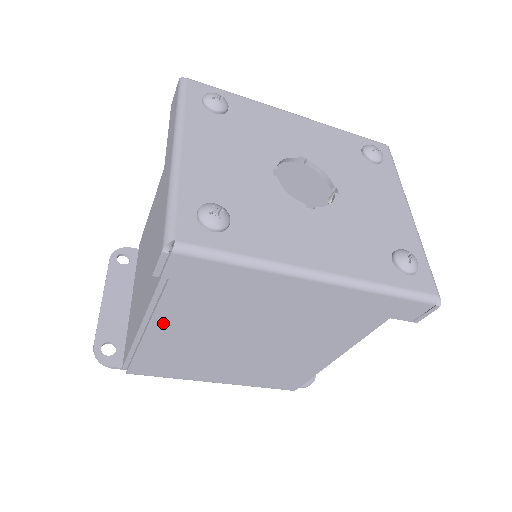
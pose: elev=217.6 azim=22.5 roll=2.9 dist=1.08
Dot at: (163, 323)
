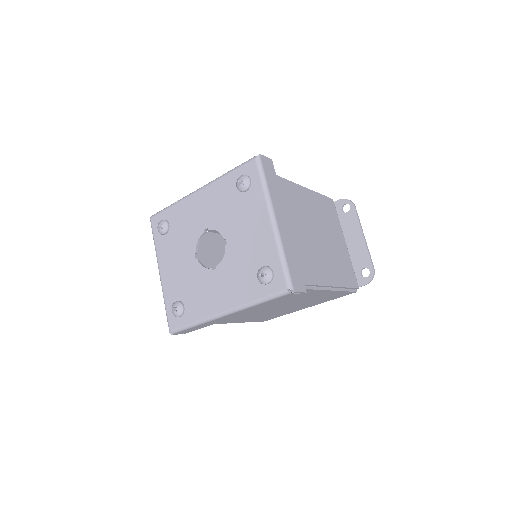
Dot at: (230, 322)
